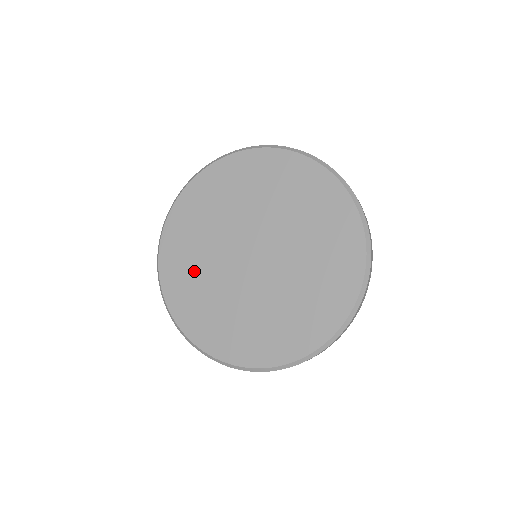
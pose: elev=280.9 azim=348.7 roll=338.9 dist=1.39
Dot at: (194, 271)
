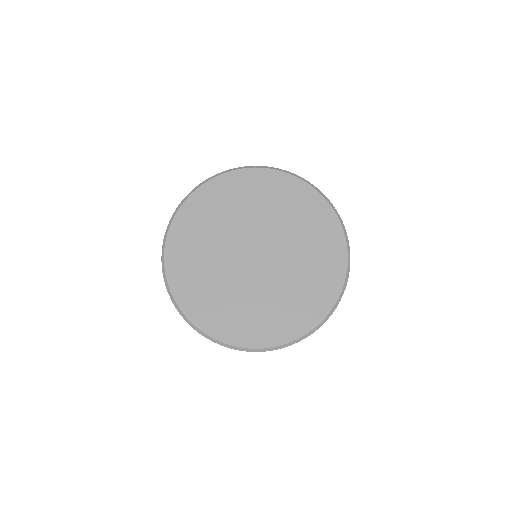
Dot at: (235, 308)
